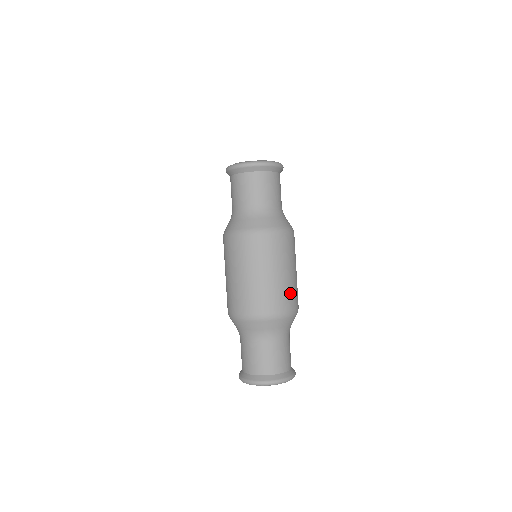
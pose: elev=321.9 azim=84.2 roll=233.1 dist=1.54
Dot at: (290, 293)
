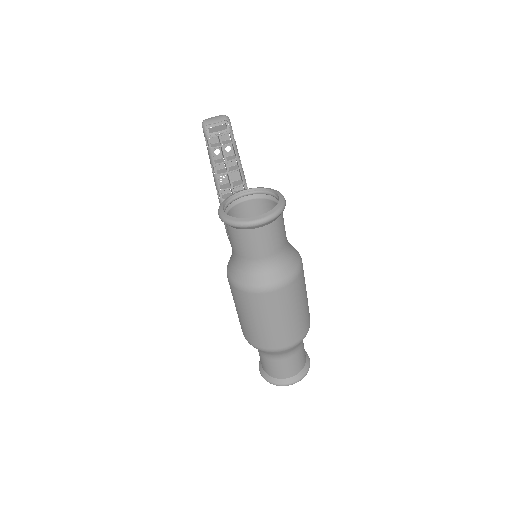
Dot at: (304, 321)
